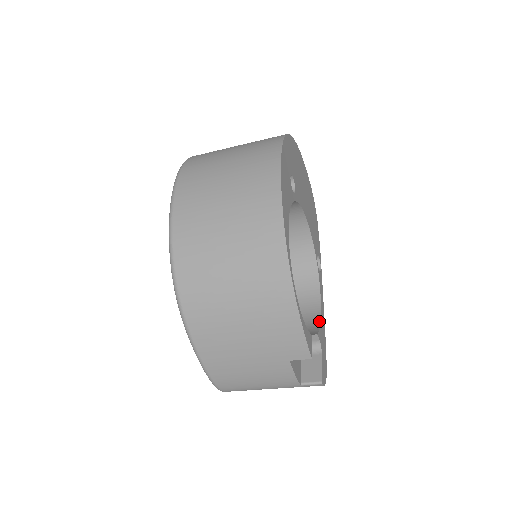
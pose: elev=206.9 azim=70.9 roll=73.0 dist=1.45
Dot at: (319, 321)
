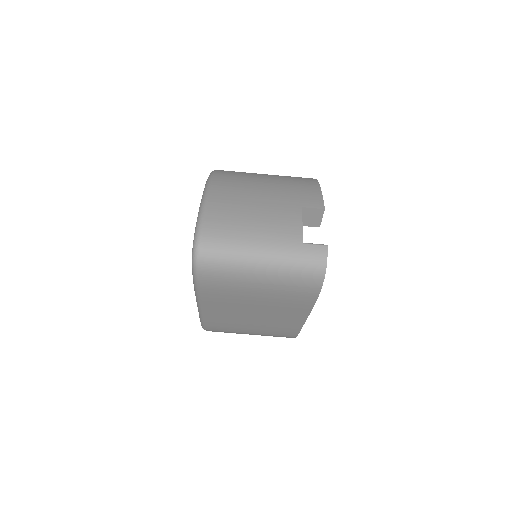
Dot at: occluded
